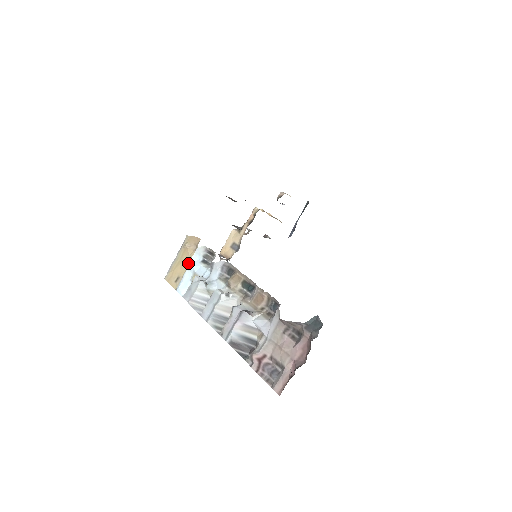
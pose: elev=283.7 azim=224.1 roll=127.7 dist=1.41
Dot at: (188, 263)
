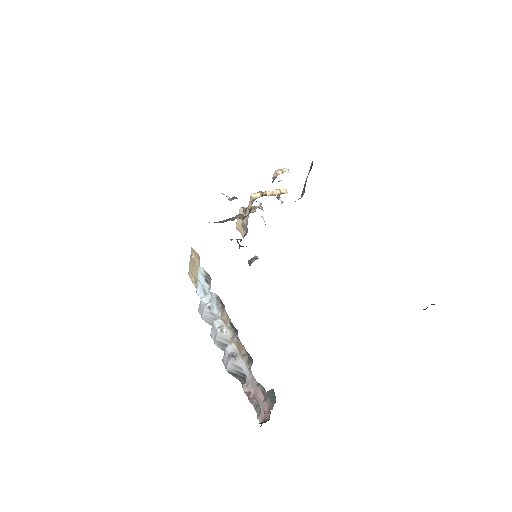
Dot at: occluded
